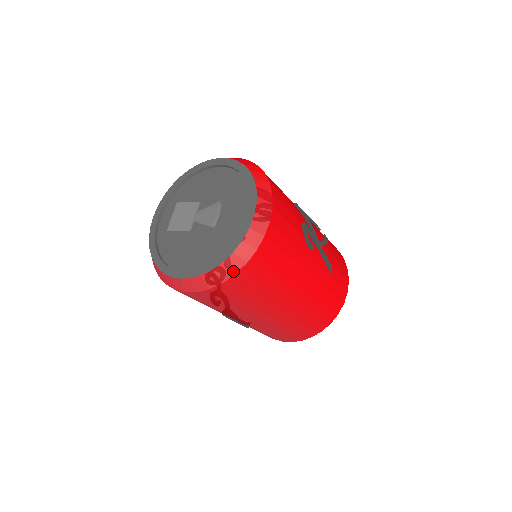
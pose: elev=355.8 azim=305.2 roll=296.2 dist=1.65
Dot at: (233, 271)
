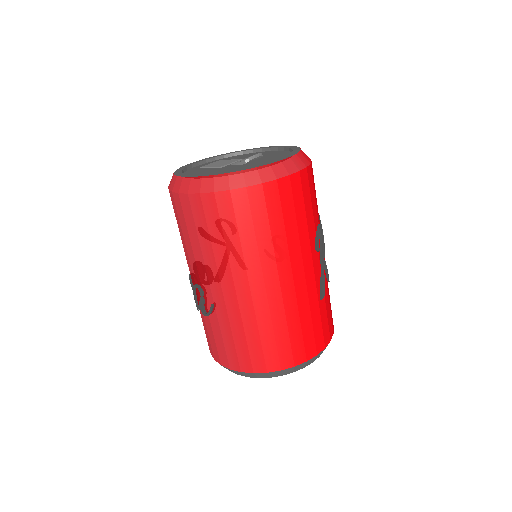
Dot at: (246, 183)
